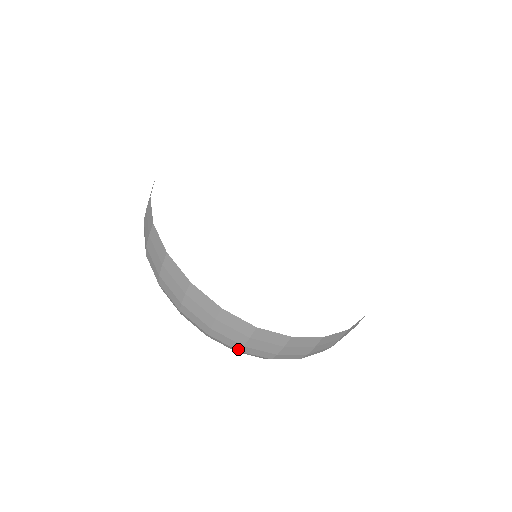
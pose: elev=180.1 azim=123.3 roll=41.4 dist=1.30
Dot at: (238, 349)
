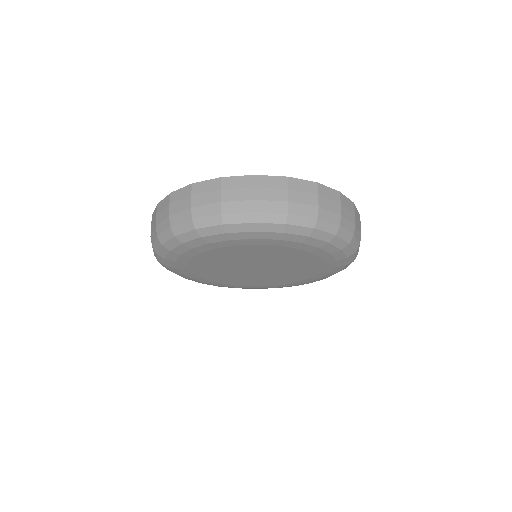
Dot at: (190, 217)
